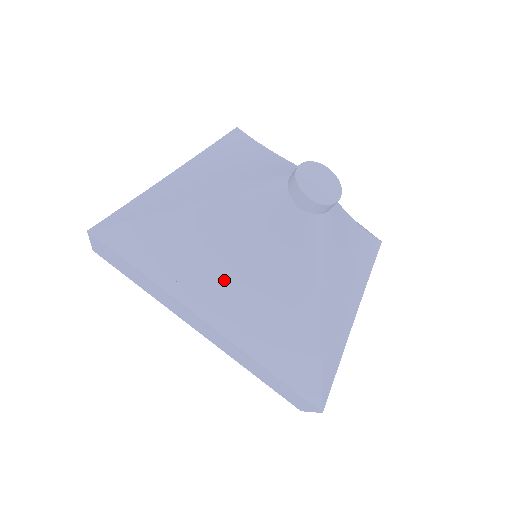
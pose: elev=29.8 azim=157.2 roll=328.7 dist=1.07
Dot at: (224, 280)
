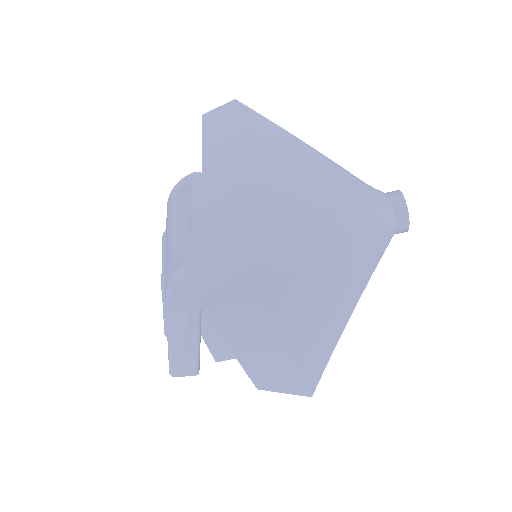
Dot at: (294, 174)
